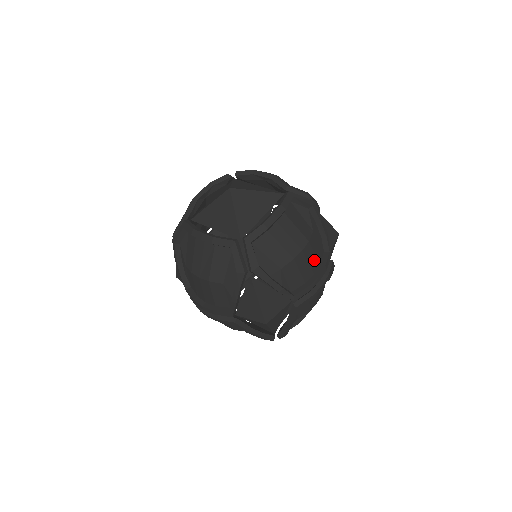
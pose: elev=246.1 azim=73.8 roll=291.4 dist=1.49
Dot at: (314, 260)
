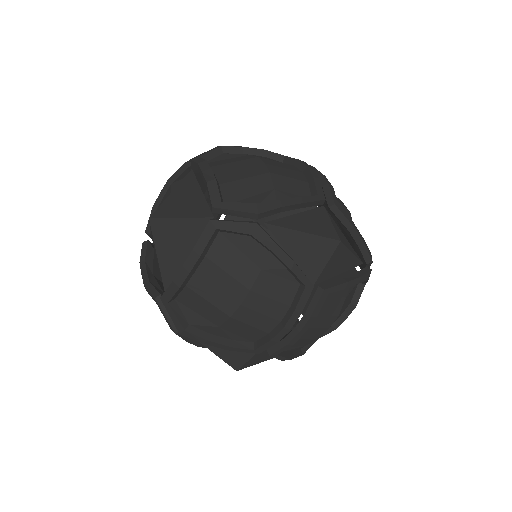
Dot at: (274, 306)
